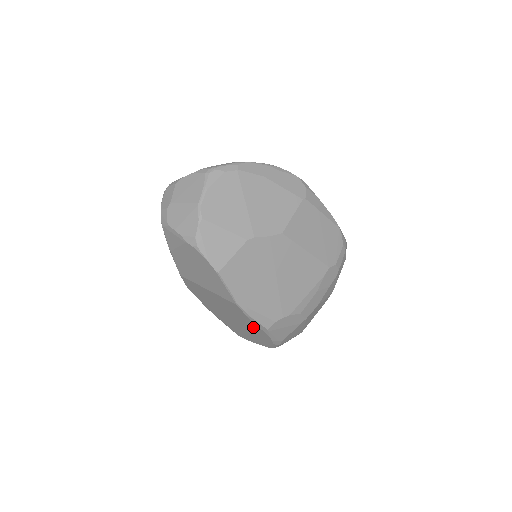
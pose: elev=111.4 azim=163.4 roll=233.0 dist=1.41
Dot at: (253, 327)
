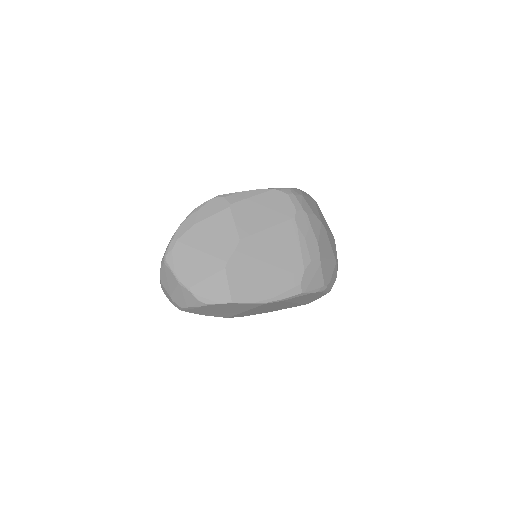
Dot at: (296, 299)
